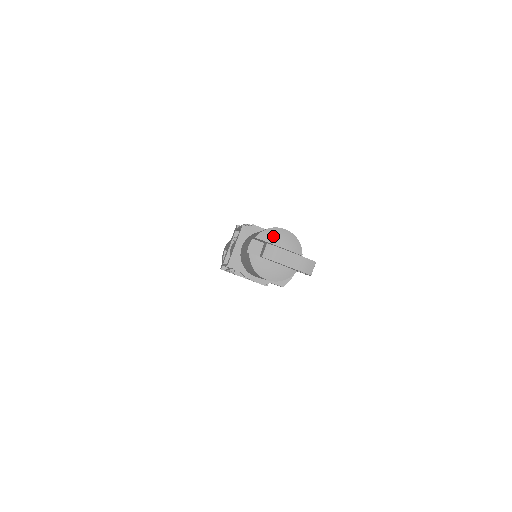
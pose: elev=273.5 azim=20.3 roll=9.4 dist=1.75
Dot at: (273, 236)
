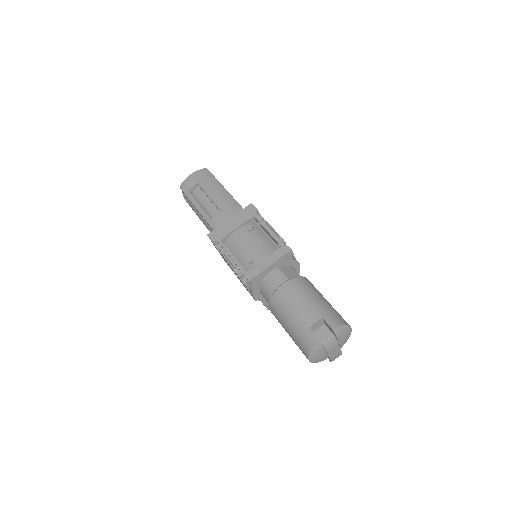
Dot at: (343, 333)
